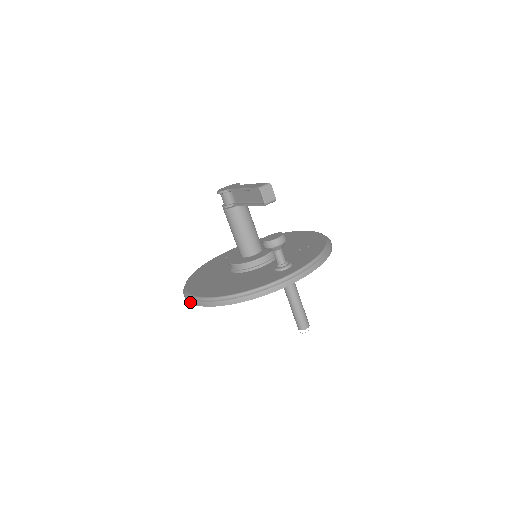
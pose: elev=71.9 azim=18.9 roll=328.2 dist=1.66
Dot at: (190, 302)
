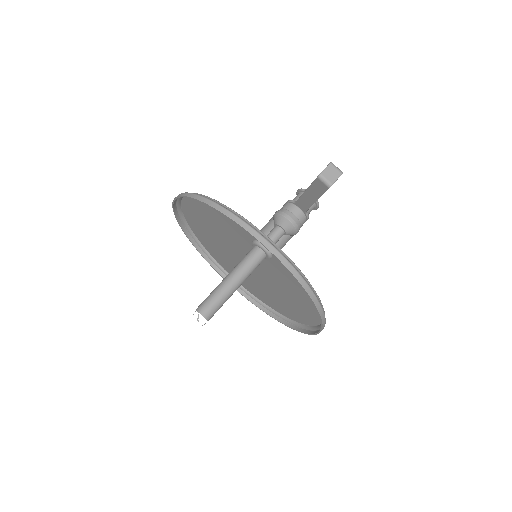
Dot at: (174, 202)
